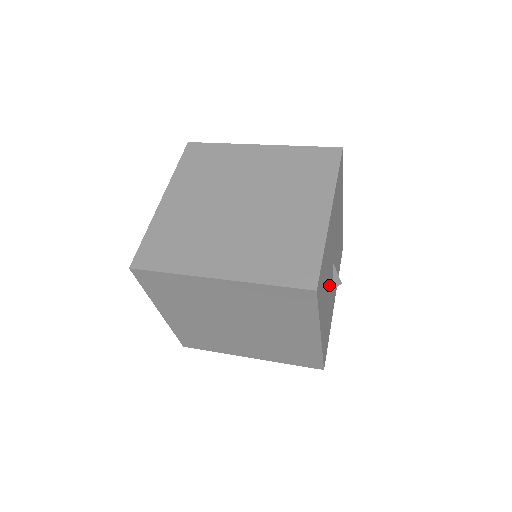
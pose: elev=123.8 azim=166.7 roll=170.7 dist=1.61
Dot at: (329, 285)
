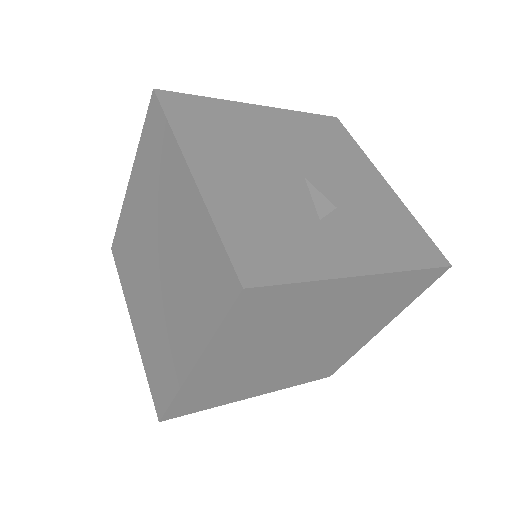
Dot at: (271, 176)
